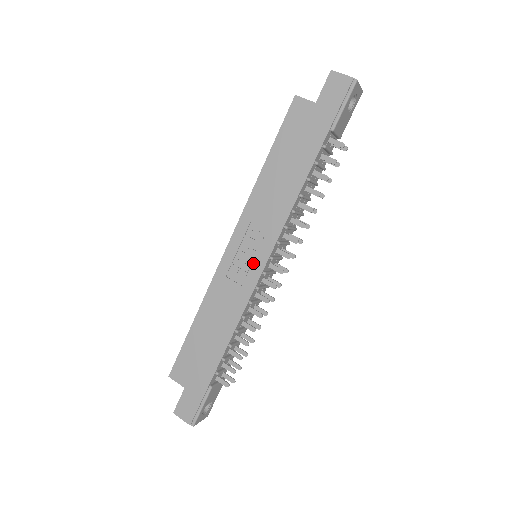
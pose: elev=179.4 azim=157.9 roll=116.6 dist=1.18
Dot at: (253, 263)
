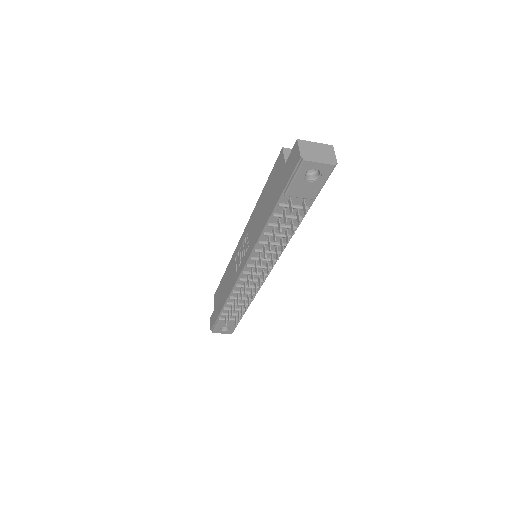
Dot at: (241, 261)
